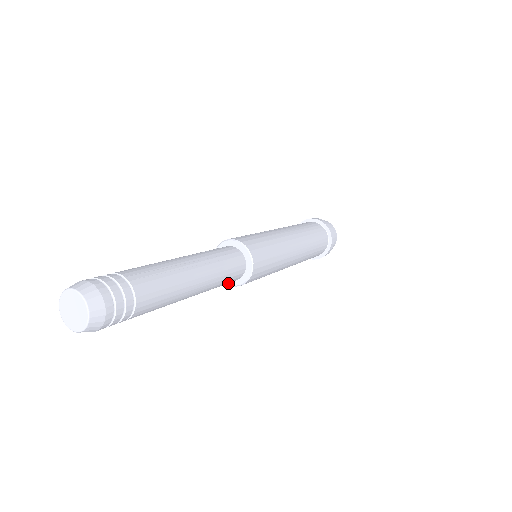
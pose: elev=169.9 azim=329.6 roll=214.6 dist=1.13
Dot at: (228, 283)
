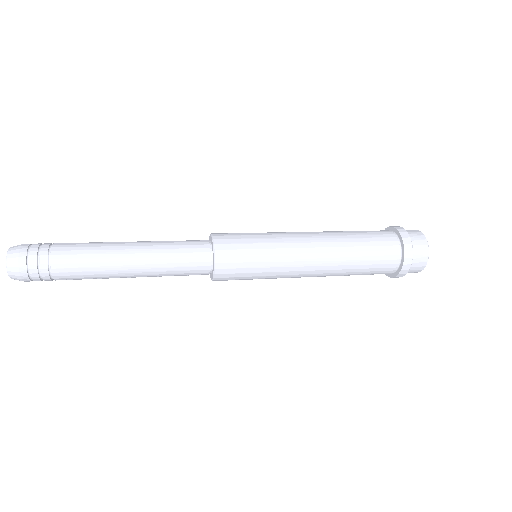
Dot at: (212, 276)
